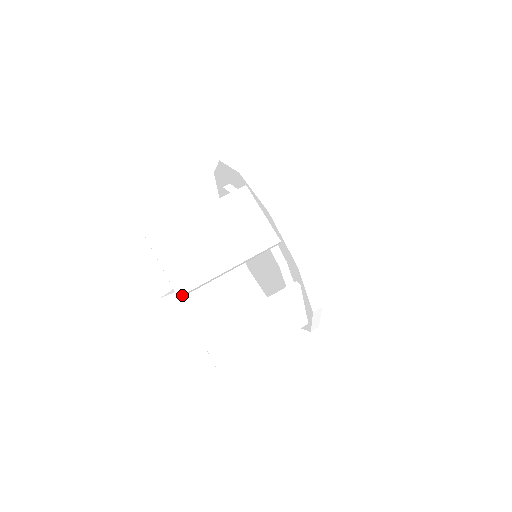
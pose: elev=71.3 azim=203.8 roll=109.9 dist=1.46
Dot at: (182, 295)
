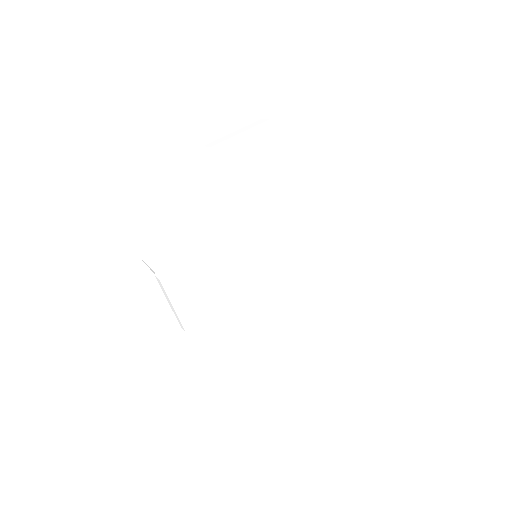
Dot at: occluded
